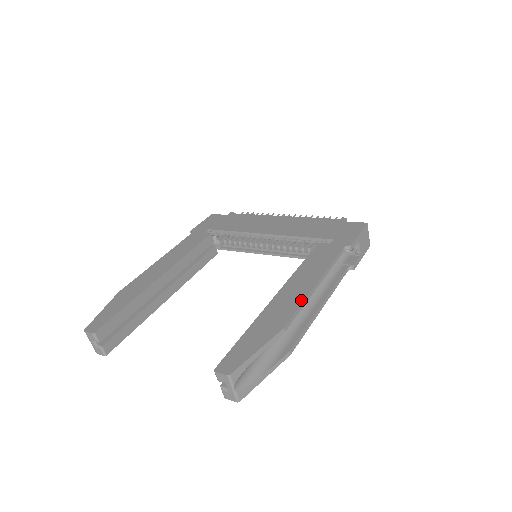
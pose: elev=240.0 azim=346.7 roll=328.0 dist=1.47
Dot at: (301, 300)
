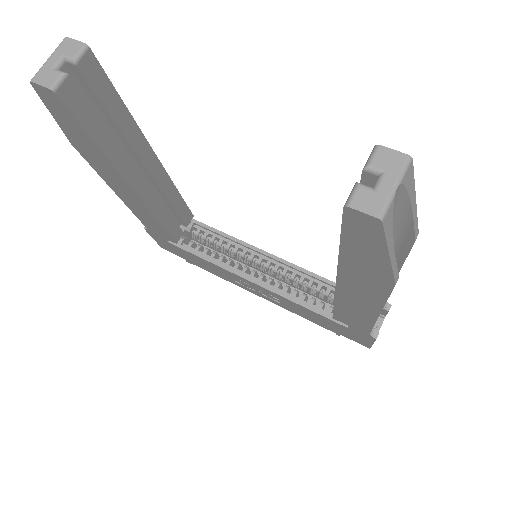
Dot at: occluded
